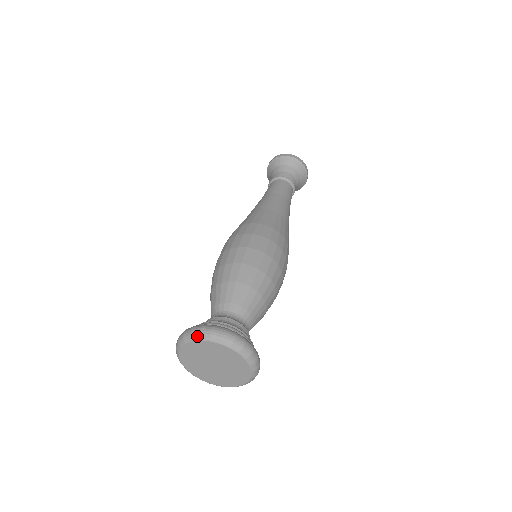
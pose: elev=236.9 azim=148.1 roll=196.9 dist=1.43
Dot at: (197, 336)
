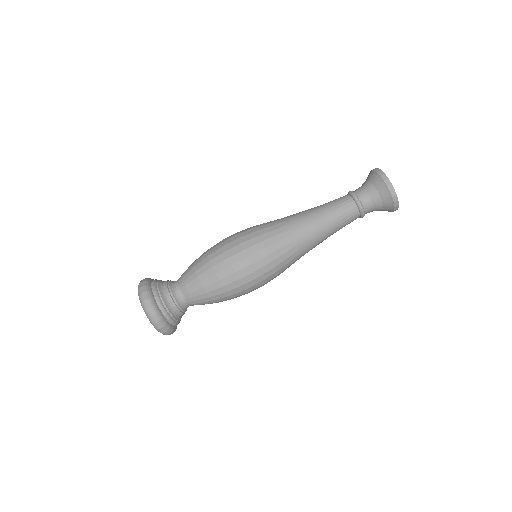
Dot at: (141, 301)
